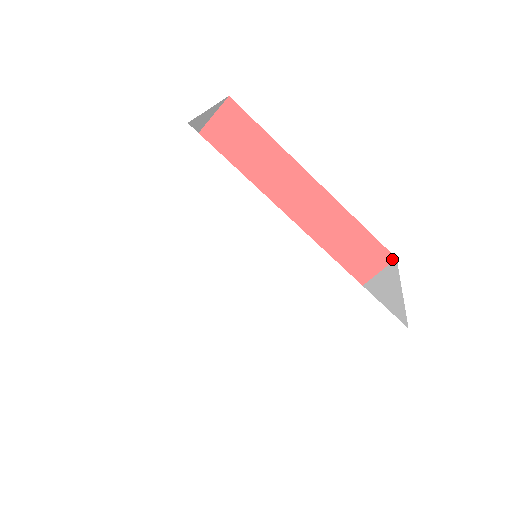
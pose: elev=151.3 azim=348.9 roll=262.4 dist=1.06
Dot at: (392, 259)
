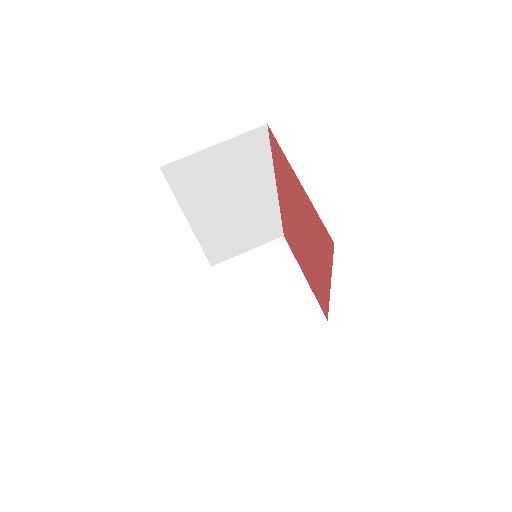
Dot at: (327, 318)
